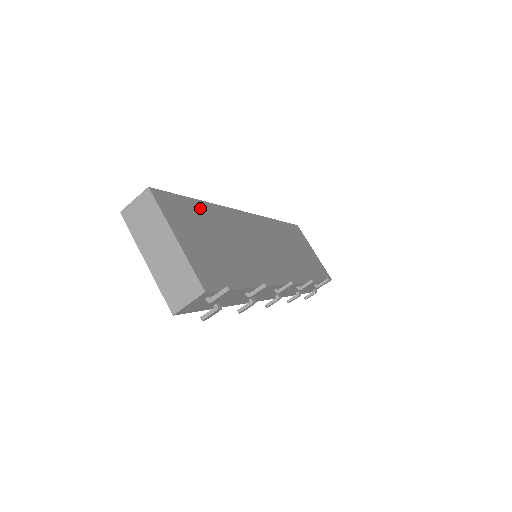
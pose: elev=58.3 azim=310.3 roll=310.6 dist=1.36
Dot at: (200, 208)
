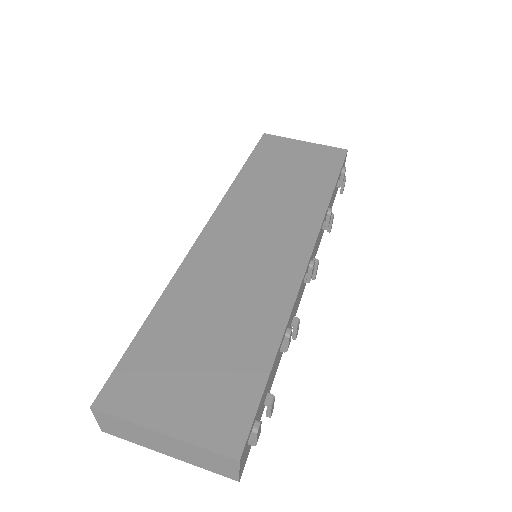
Dot at: (157, 327)
